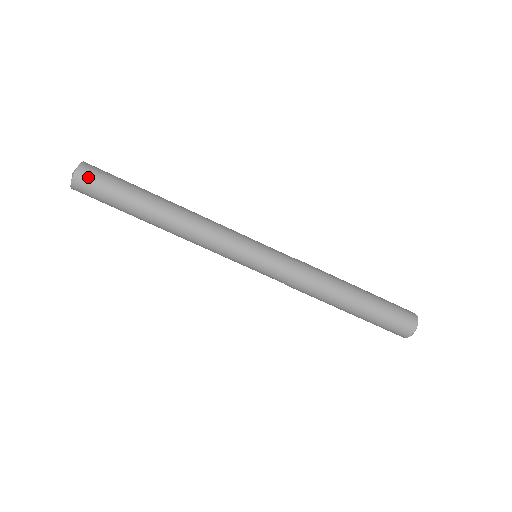
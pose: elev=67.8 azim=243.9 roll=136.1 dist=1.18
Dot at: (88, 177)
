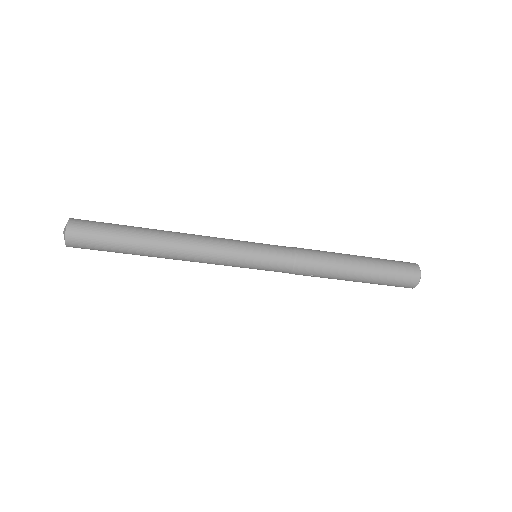
Dot at: (79, 235)
